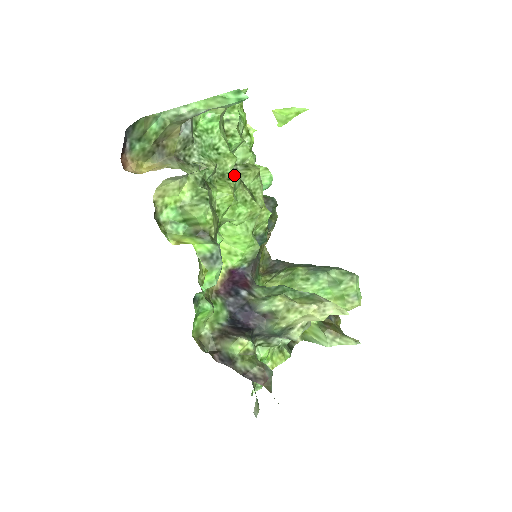
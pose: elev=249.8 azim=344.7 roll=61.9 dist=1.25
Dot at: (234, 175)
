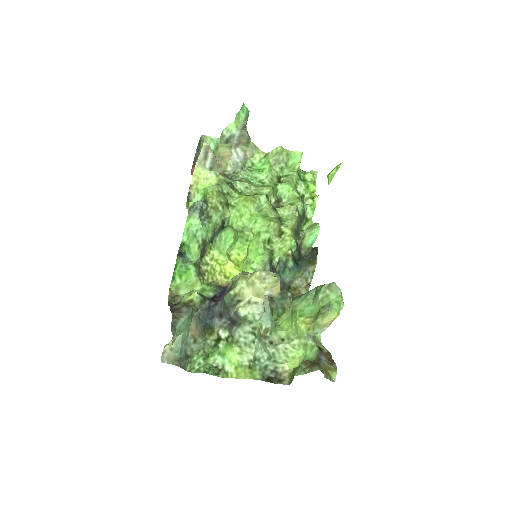
Dot at: (263, 195)
